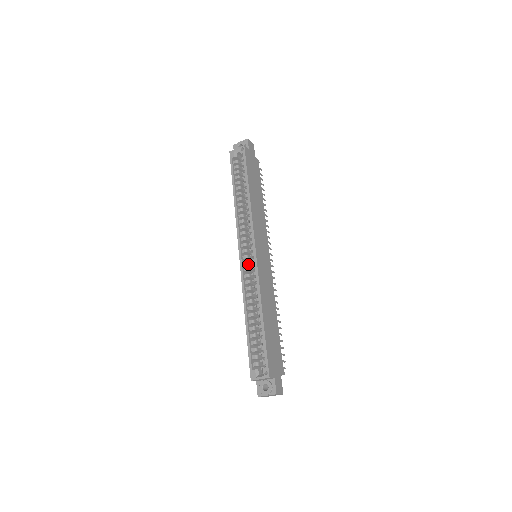
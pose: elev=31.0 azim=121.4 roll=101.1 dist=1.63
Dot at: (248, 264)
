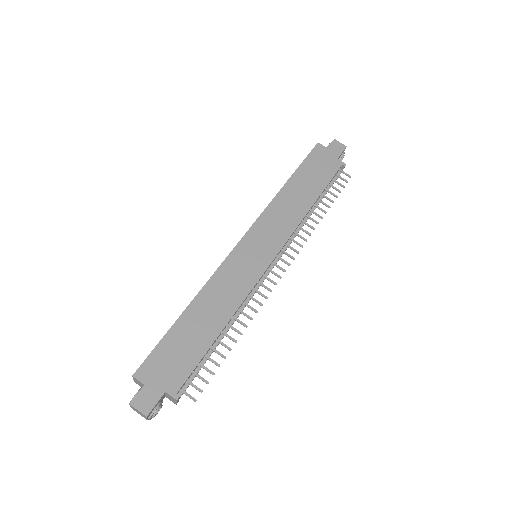
Dot at: occluded
